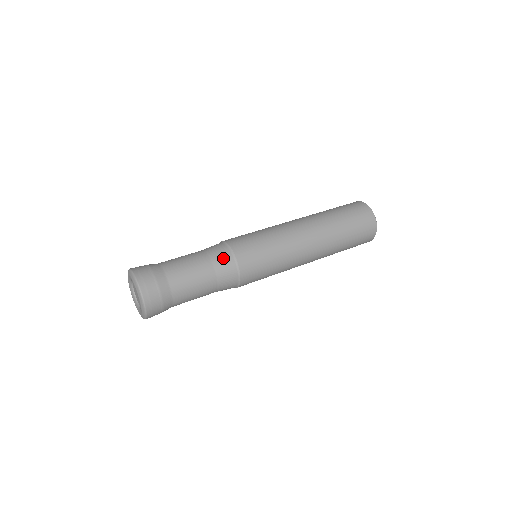
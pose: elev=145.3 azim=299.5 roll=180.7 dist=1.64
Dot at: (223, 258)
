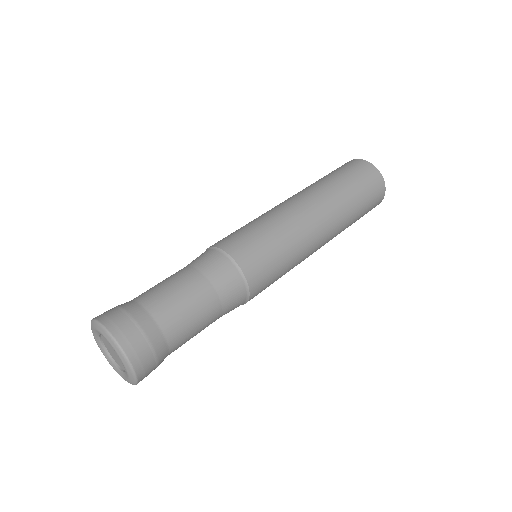
Dot at: (225, 275)
